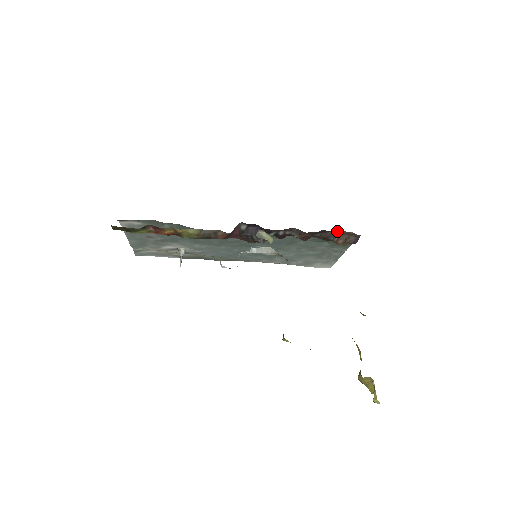
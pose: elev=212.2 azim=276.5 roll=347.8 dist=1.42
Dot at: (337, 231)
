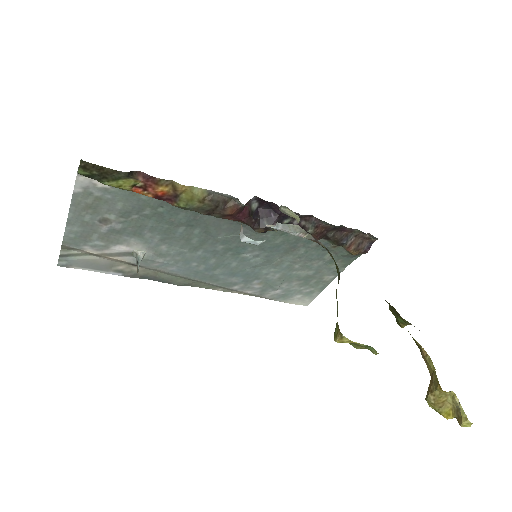
Dot at: (353, 231)
